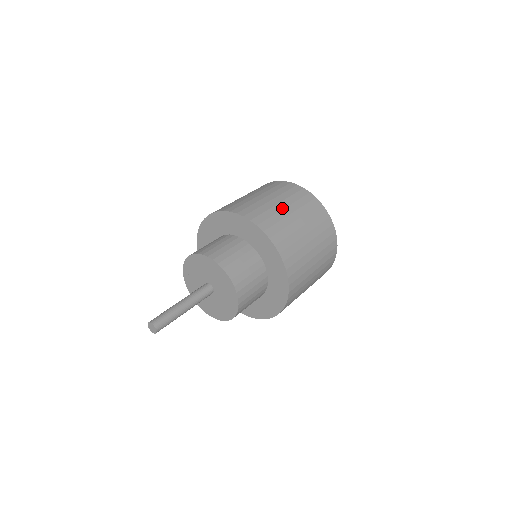
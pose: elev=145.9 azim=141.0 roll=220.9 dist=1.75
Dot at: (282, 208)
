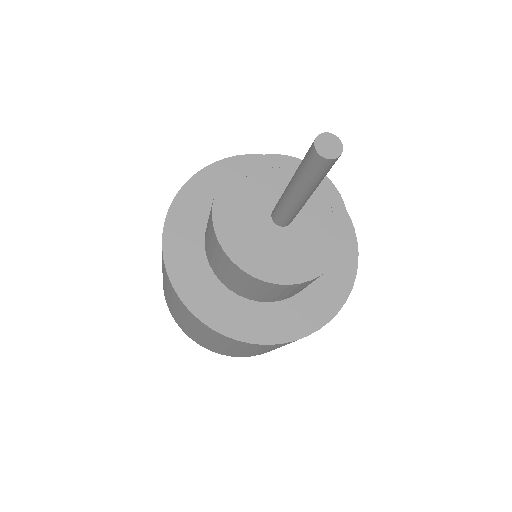
Dot at: occluded
